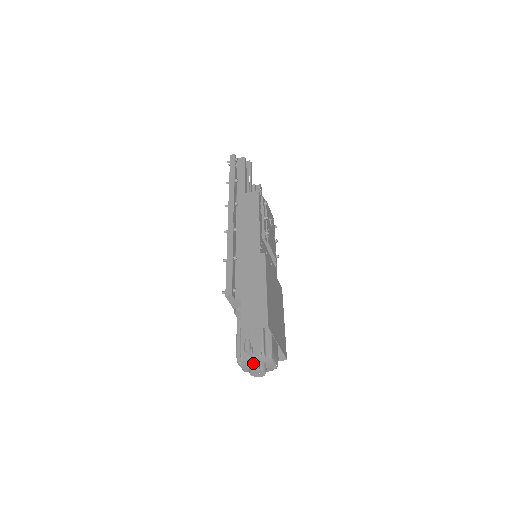
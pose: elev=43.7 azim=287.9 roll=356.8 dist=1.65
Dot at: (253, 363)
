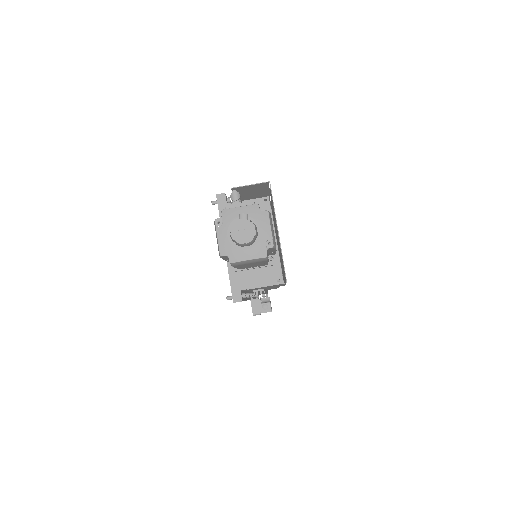
Dot at: occluded
